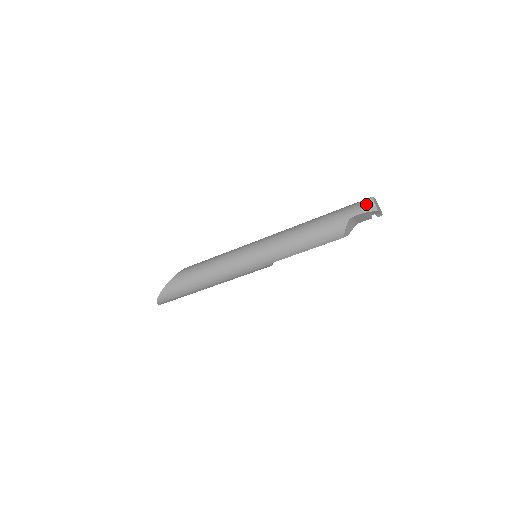
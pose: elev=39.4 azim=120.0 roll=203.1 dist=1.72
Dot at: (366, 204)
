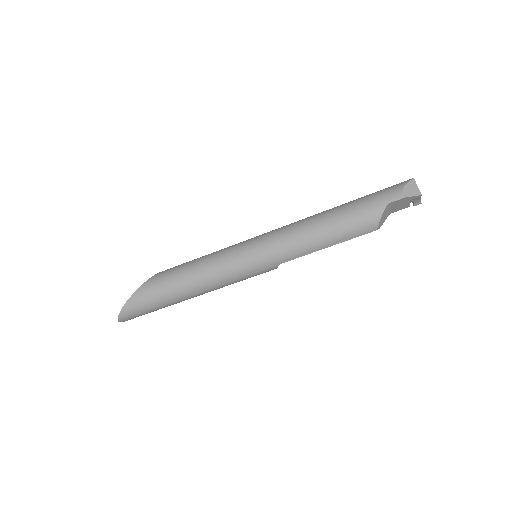
Dot at: (407, 187)
